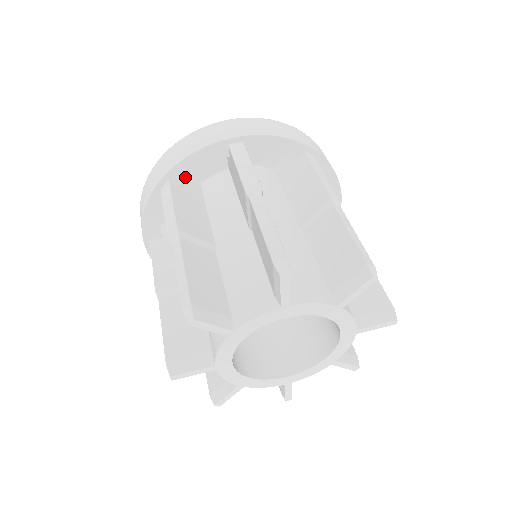
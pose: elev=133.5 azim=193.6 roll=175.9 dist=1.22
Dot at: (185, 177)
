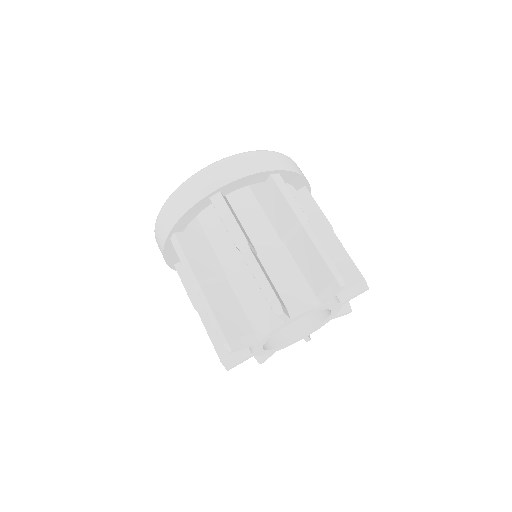
Dot at: (185, 226)
